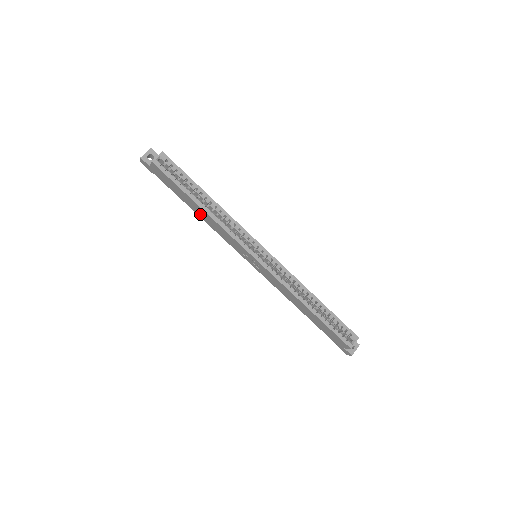
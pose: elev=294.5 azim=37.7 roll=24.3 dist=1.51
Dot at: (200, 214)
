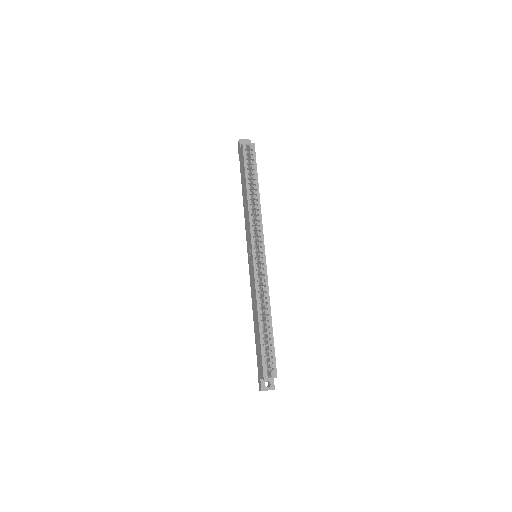
Dot at: (244, 199)
